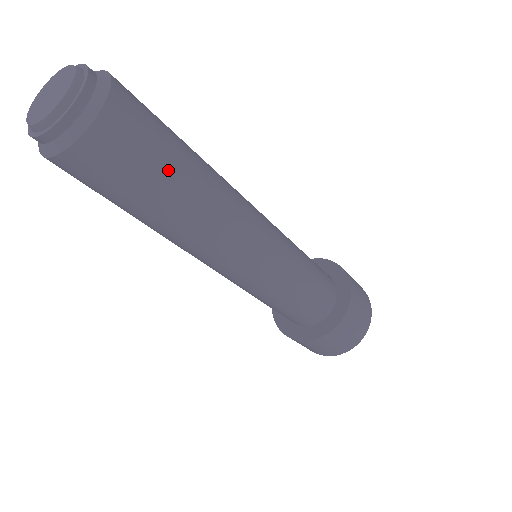
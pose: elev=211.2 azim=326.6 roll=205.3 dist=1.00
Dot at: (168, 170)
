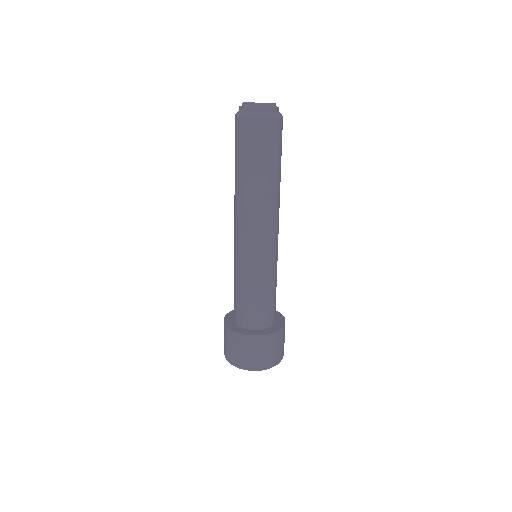
Dot at: (279, 160)
